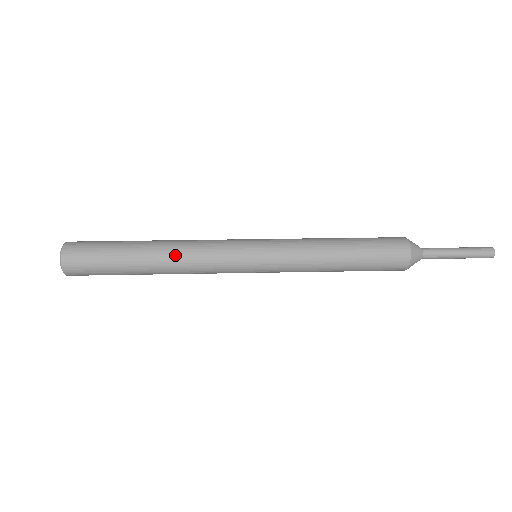
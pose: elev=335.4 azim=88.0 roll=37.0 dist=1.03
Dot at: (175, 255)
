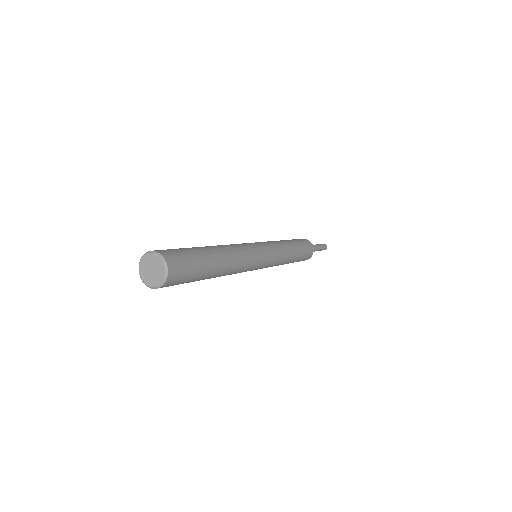
Dot at: (225, 246)
